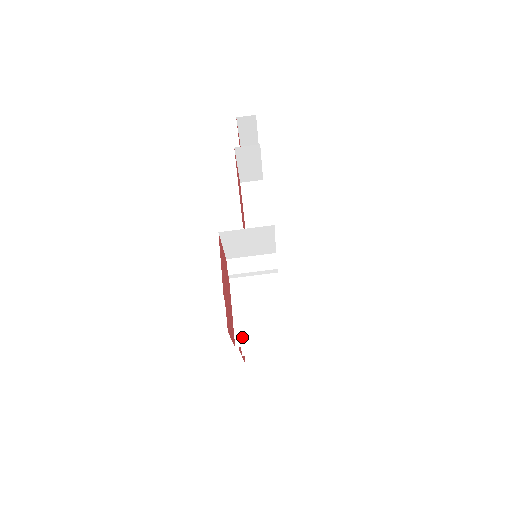
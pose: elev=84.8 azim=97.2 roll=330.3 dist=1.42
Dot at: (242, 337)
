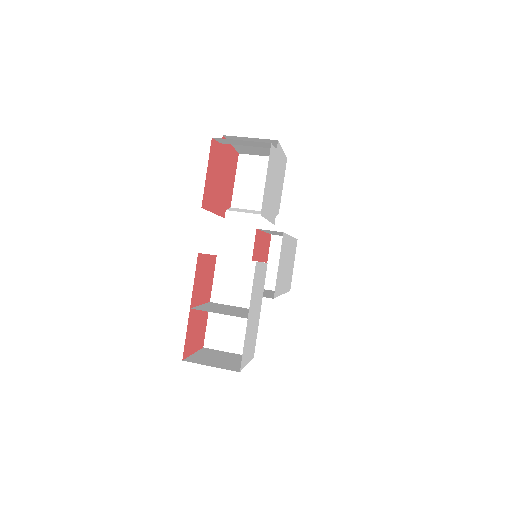
Dot at: occluded
